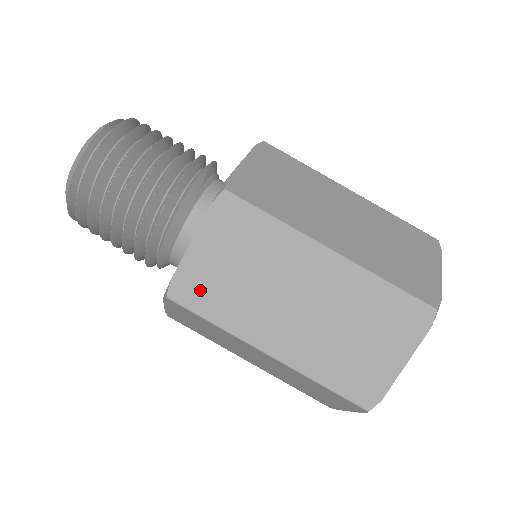
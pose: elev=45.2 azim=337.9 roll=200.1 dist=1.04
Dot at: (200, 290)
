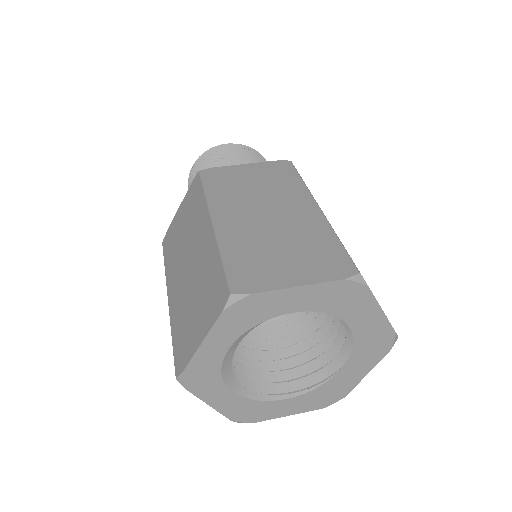
Dot at: (221, 178)
